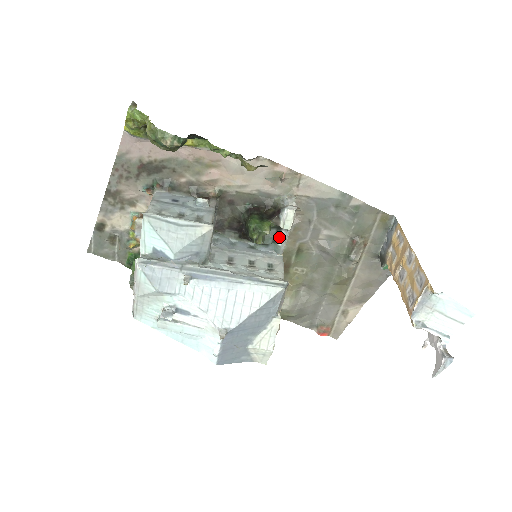
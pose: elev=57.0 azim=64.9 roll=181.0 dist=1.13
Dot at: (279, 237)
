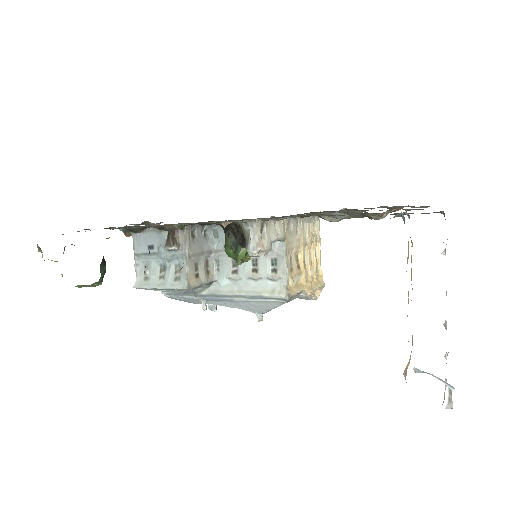
Dot at: occluded
